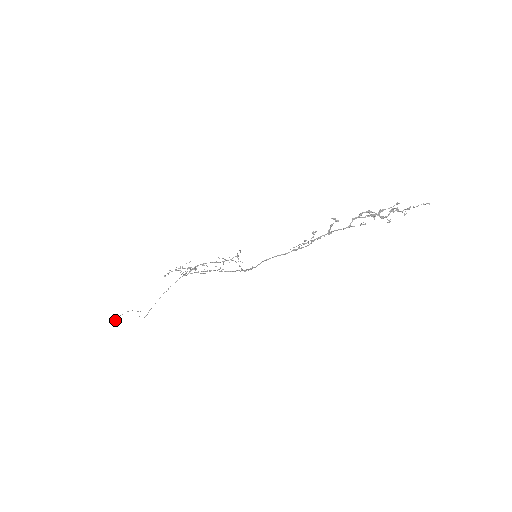
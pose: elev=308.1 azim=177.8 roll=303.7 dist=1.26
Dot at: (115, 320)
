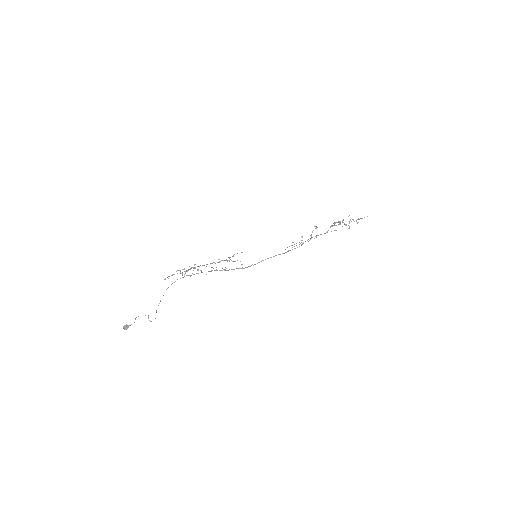
Dot at: occluded
